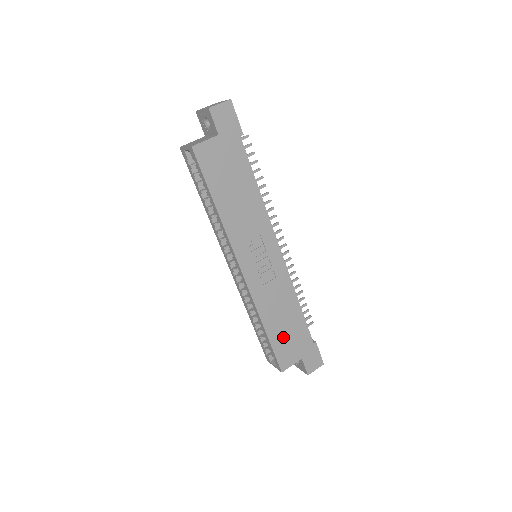
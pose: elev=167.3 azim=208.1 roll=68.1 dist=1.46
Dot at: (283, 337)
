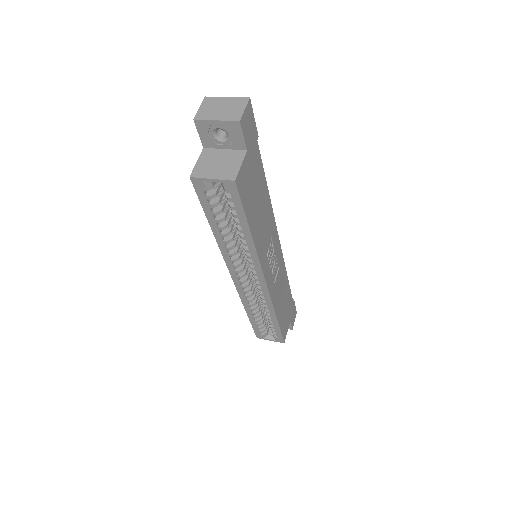
Dot at: (283, 315)
